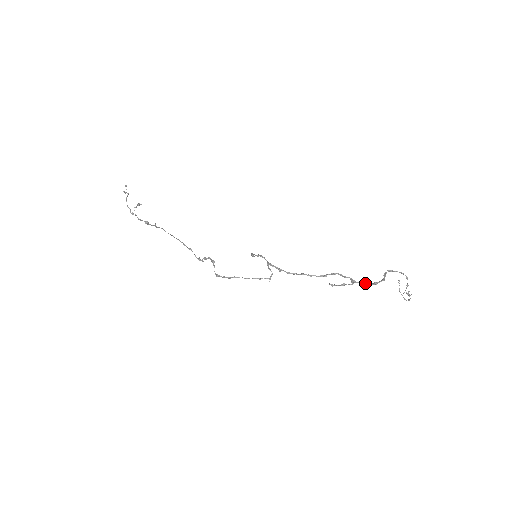
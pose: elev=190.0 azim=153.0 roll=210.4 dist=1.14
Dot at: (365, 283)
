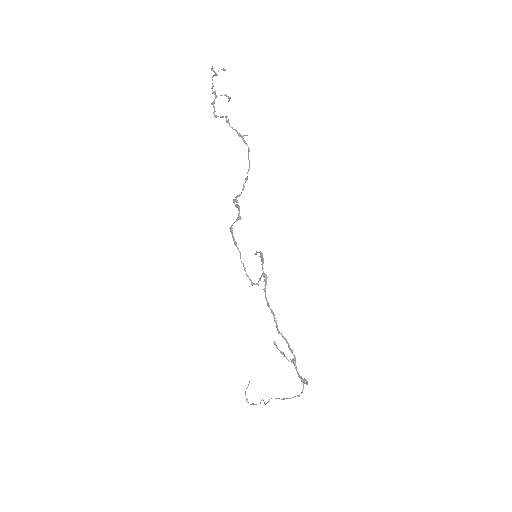
Dot at: occluded
